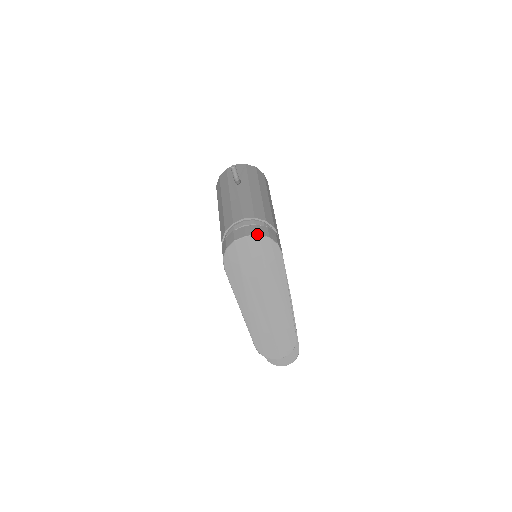
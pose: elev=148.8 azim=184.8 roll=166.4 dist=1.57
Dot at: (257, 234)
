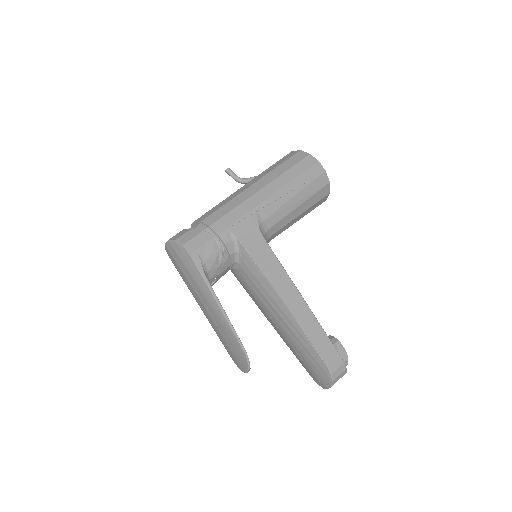
Dot at: (168, 240)
